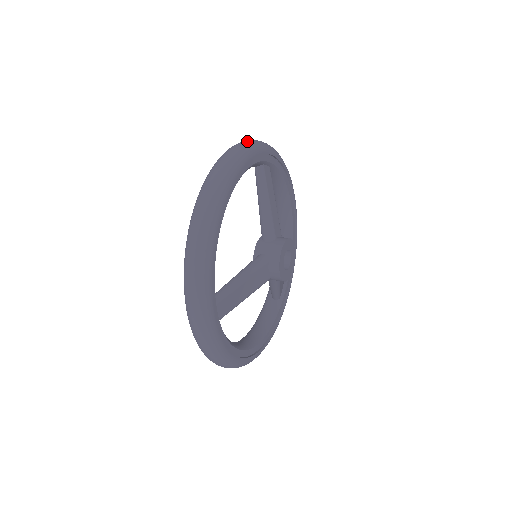
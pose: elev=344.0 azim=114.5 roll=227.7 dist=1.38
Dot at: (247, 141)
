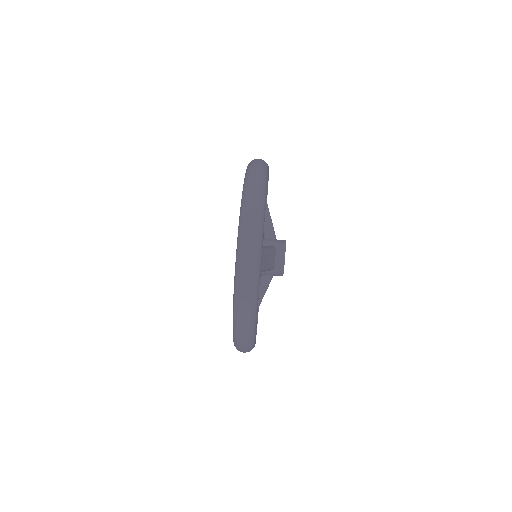
Dot at: (247, 302)
